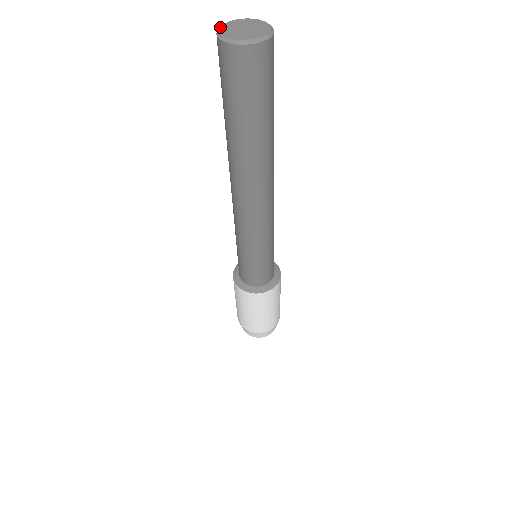
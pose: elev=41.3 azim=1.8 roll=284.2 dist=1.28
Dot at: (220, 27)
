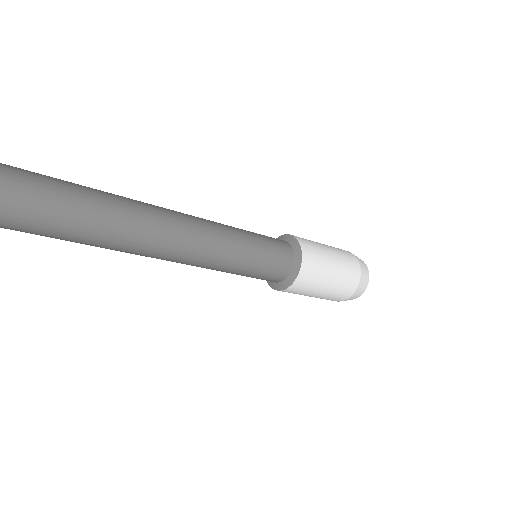
Dot at: out of frame
